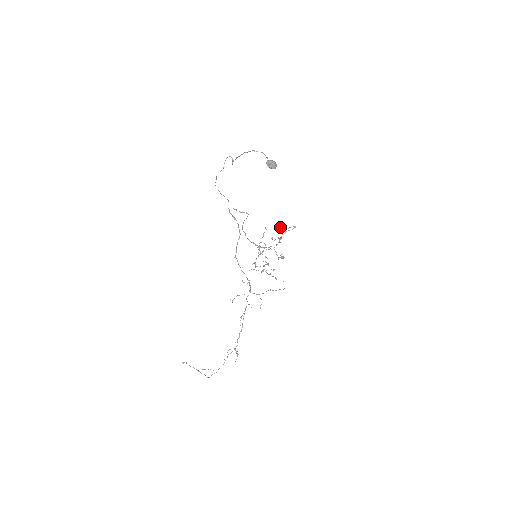
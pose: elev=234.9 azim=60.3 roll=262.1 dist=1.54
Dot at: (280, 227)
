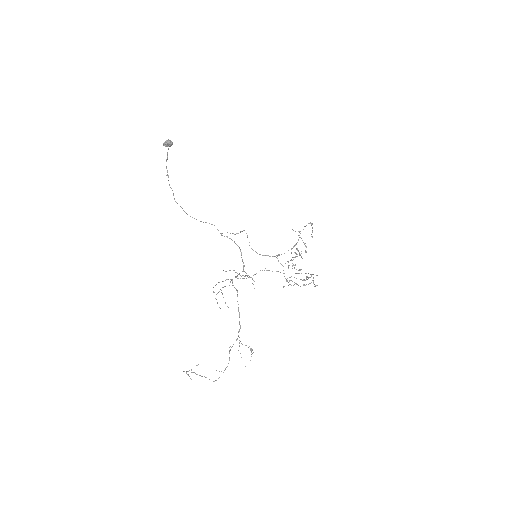
Dot at: occluded
